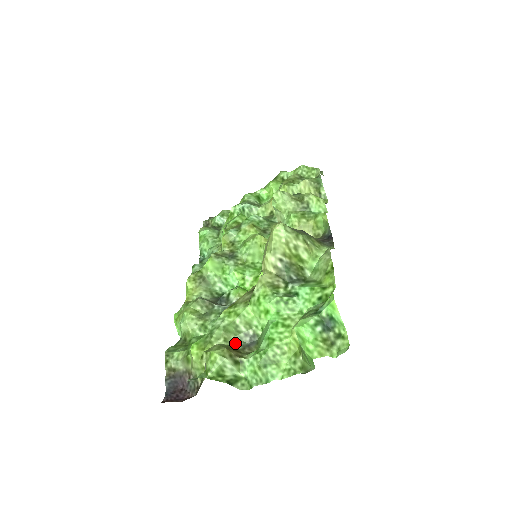
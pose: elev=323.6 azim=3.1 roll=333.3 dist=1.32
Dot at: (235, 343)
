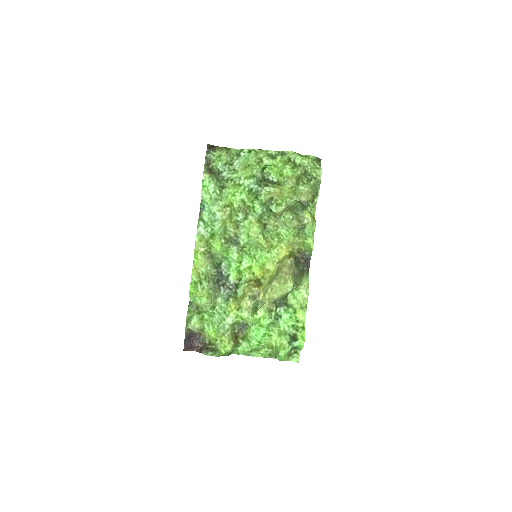
Dot at: (234, 328)
